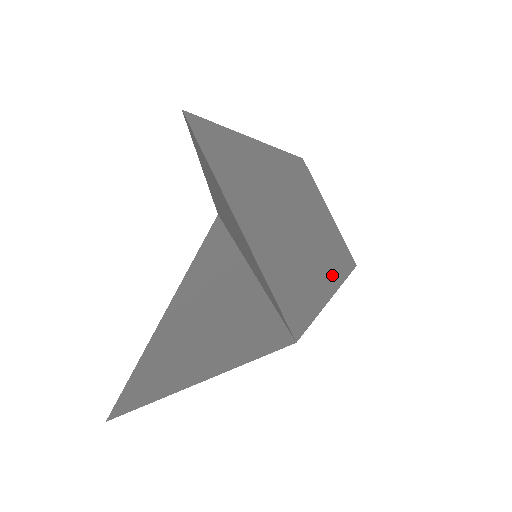
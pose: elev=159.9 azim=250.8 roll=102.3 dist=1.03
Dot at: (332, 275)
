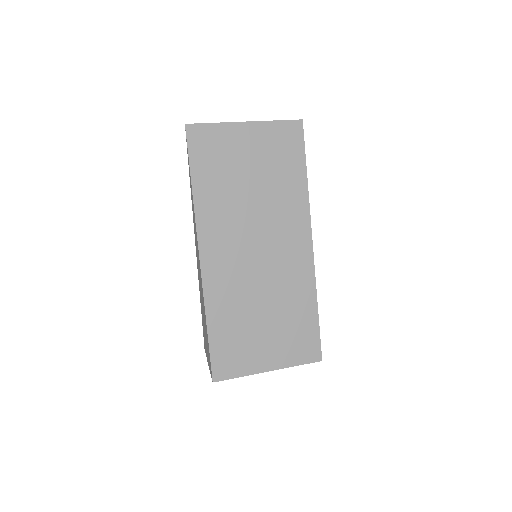
Dot at: occluded
